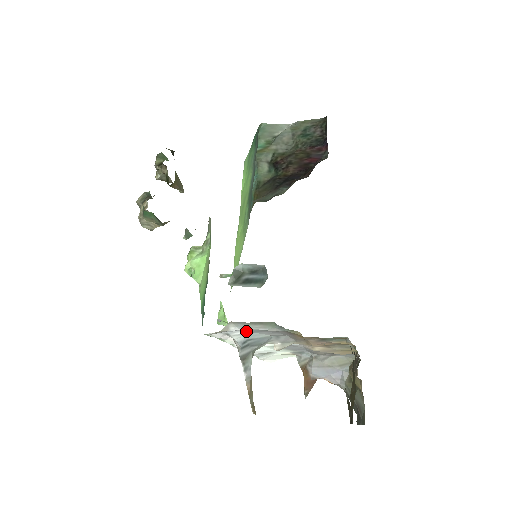
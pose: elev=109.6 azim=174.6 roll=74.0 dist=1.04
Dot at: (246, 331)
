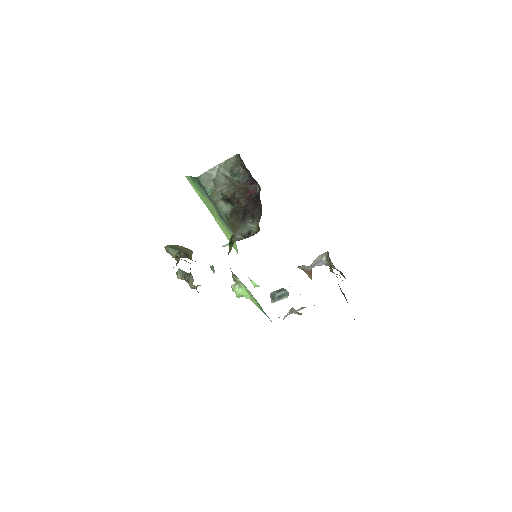
Dot at: occluded
